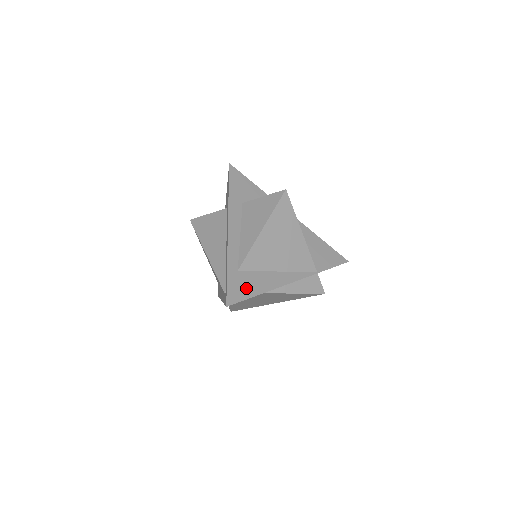
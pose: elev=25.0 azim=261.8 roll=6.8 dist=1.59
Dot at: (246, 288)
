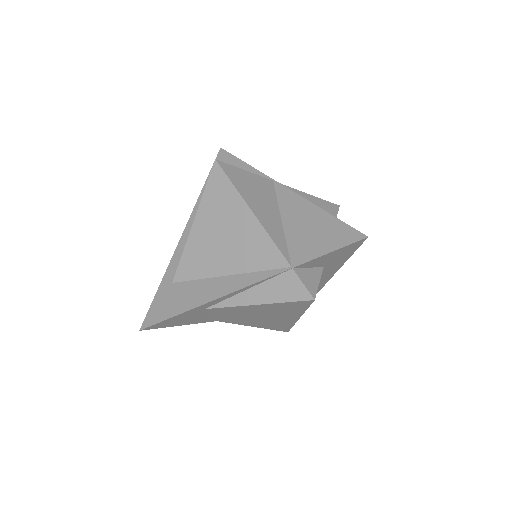
Dot at: (172, 304)
